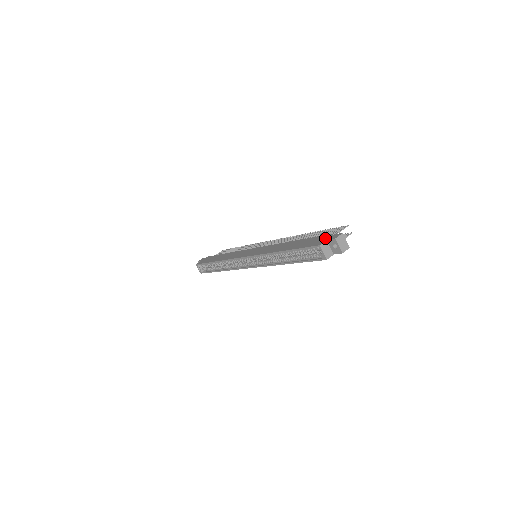
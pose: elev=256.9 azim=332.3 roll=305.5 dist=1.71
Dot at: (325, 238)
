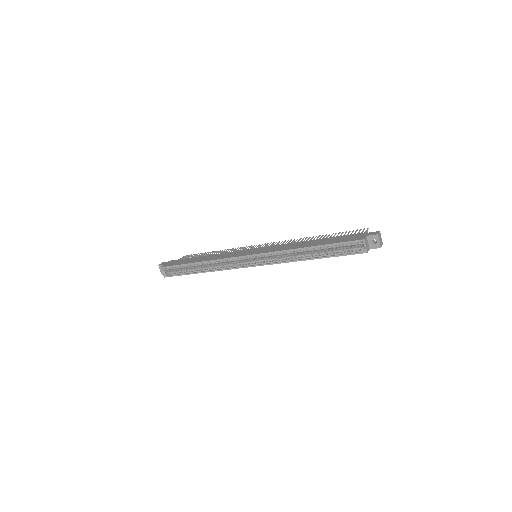
Dot at: (362, 235)
